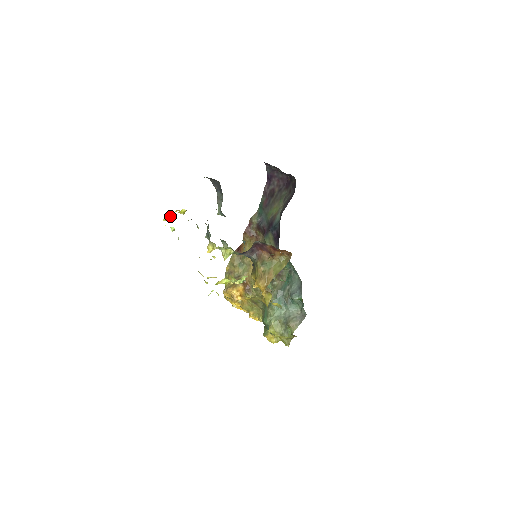
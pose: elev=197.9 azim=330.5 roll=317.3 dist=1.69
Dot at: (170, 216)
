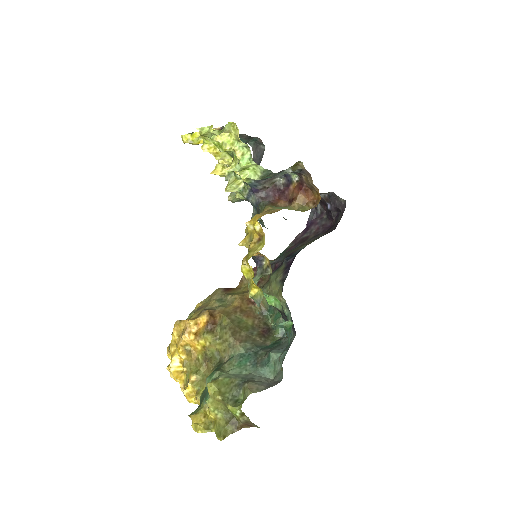
Dot at: (195, 135)
